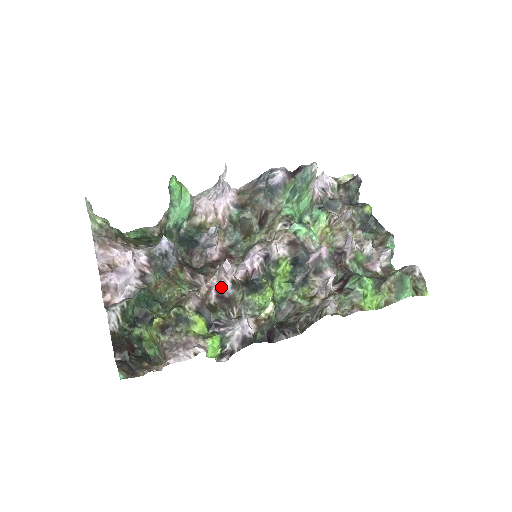
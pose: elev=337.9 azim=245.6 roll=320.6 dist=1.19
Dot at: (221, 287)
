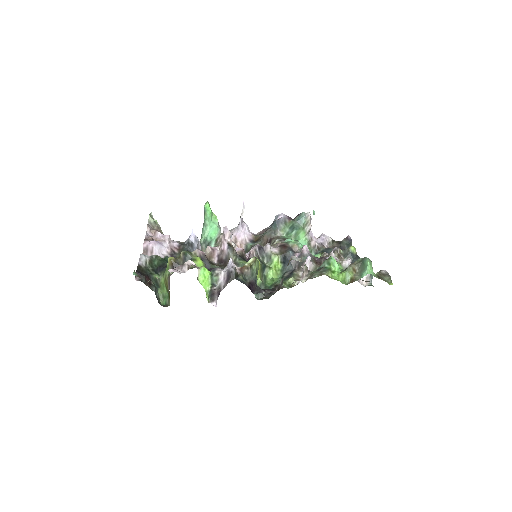
Dot at: (221, 251)
